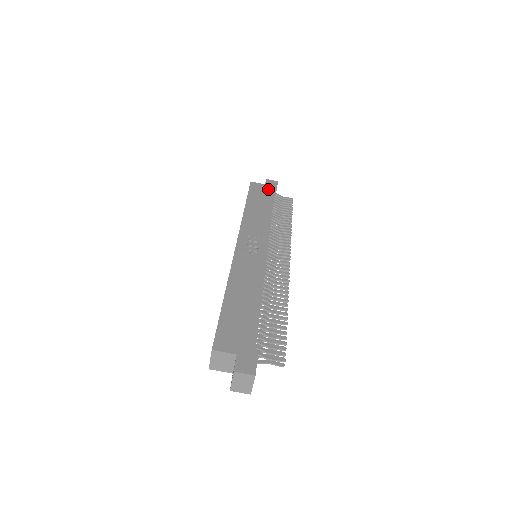
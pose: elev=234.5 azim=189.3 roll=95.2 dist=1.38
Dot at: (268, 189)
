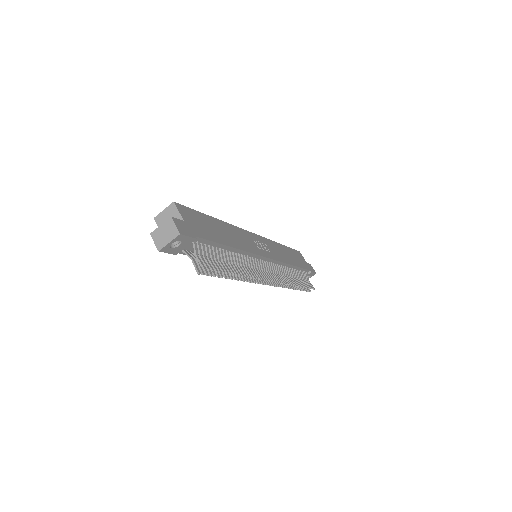
Dot at: (306, 264)
